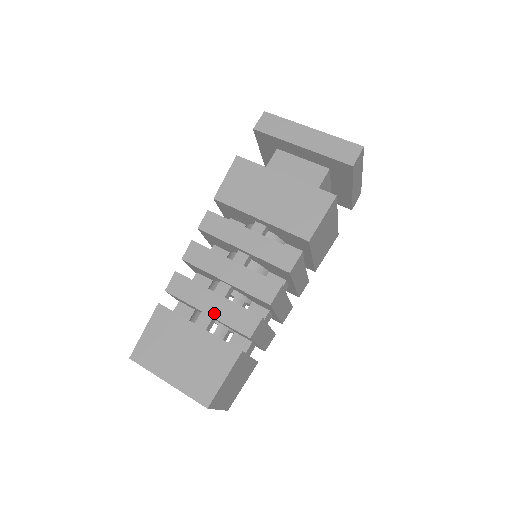
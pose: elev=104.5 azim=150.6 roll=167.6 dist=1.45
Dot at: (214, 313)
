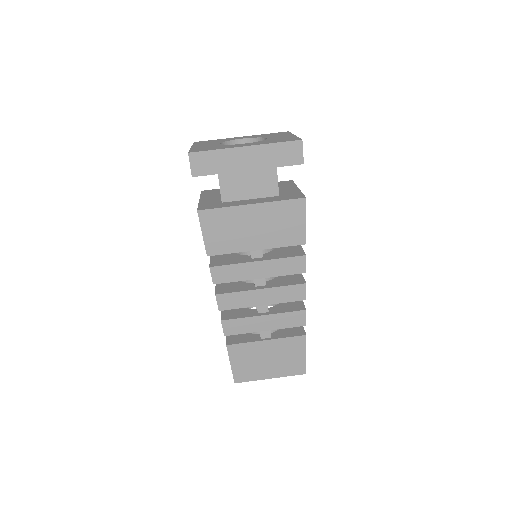
Dot at: (271, 327)
